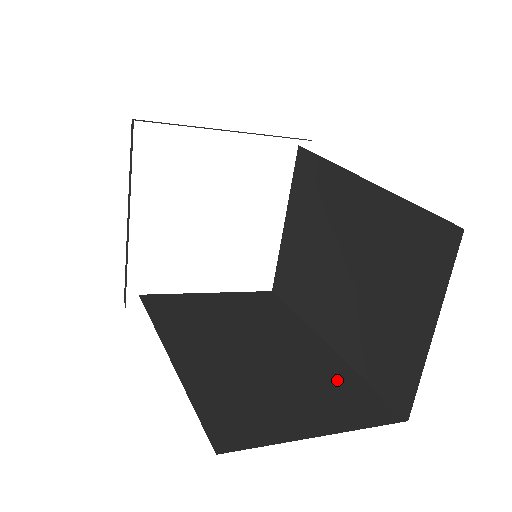
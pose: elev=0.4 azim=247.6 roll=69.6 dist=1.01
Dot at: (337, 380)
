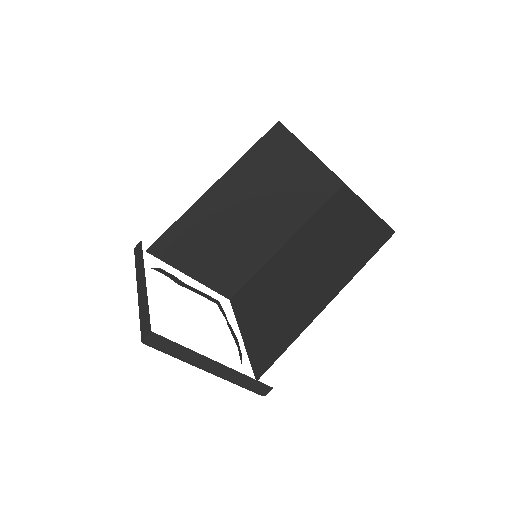
Dot at: occluded
